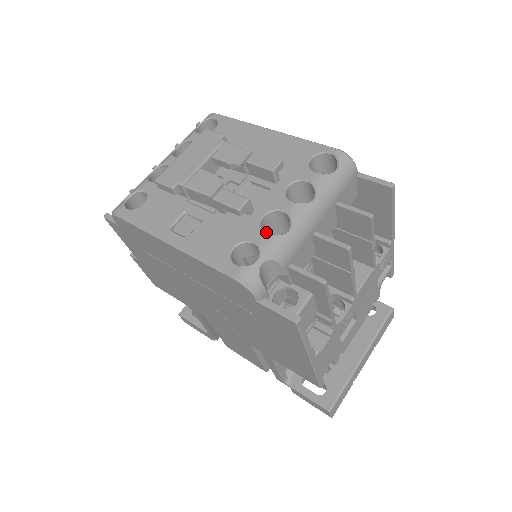
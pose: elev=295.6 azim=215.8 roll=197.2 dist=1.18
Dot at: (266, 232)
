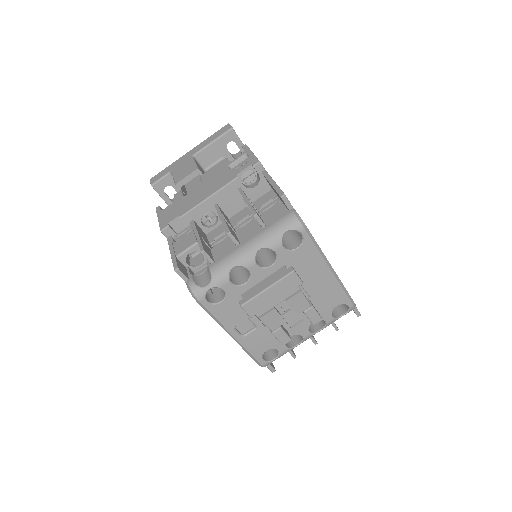
Dot at: occluded
